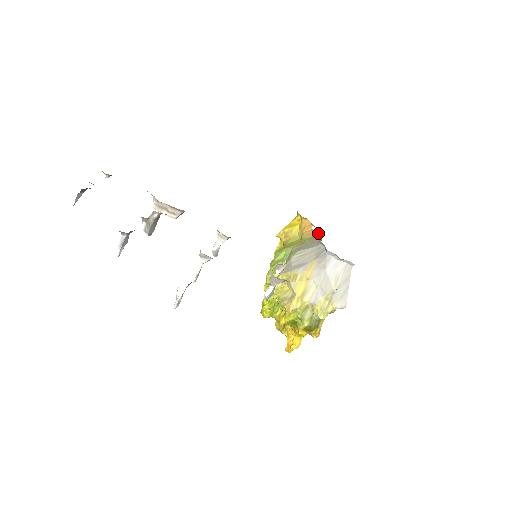
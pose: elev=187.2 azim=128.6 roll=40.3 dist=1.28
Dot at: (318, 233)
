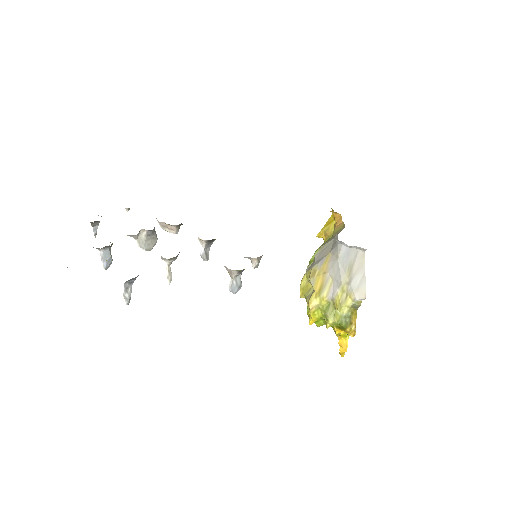
Dot at: (344, 224)
